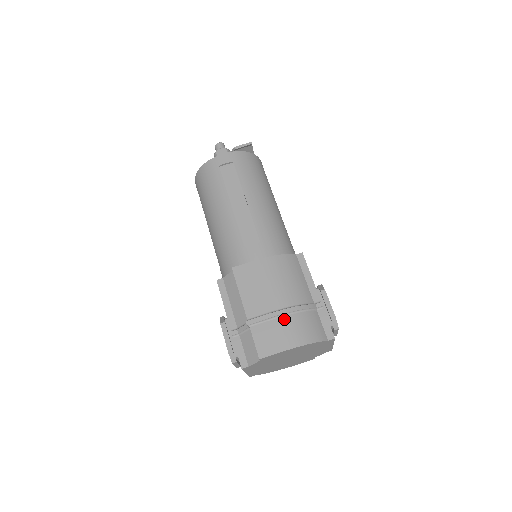
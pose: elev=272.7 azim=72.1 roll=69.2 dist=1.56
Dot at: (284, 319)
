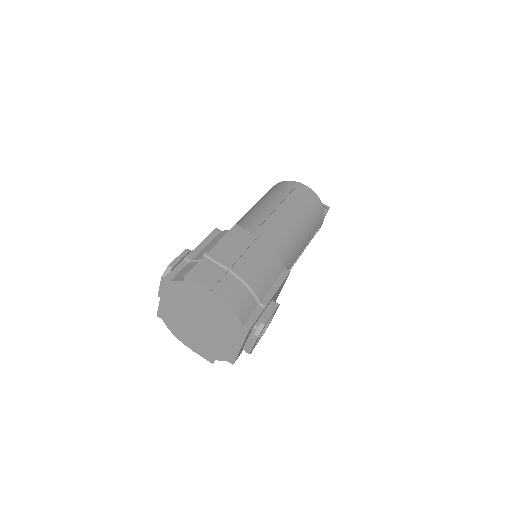
Dot at: (231, 276)
